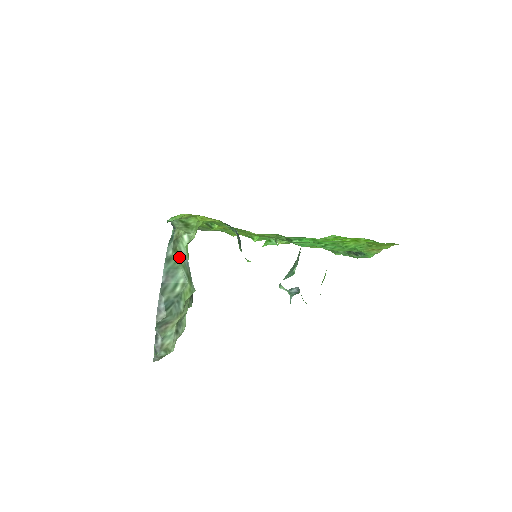
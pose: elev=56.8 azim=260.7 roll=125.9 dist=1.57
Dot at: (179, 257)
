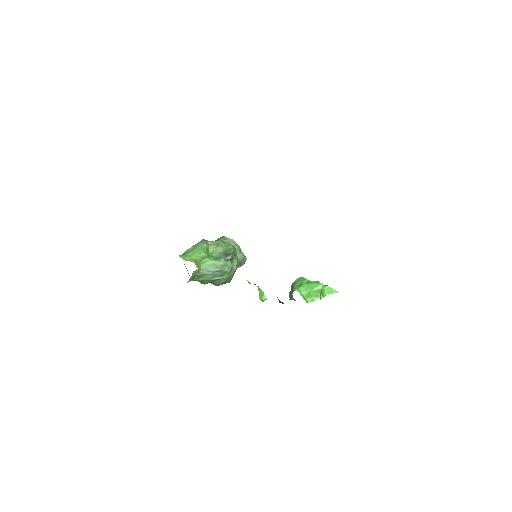
Dot at: (205, 276)
